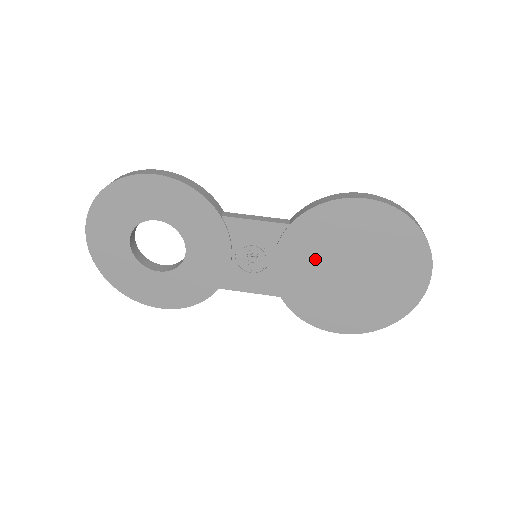
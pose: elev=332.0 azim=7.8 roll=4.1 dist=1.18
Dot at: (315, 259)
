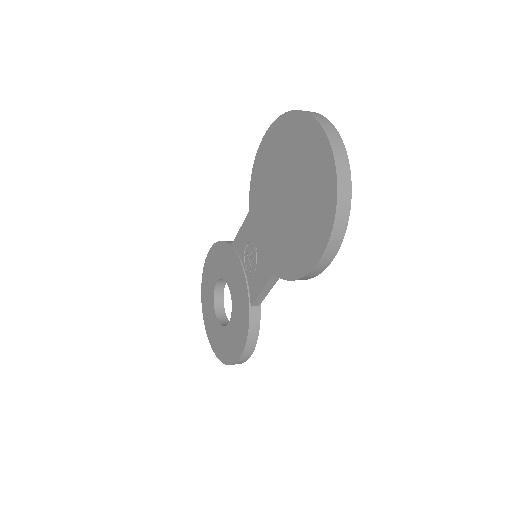
Dot at: (269, 215)
